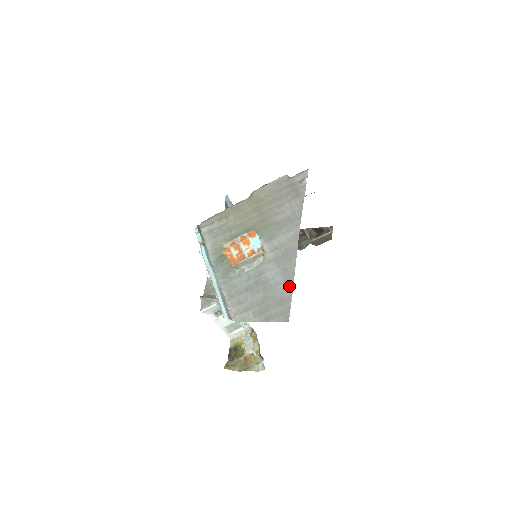
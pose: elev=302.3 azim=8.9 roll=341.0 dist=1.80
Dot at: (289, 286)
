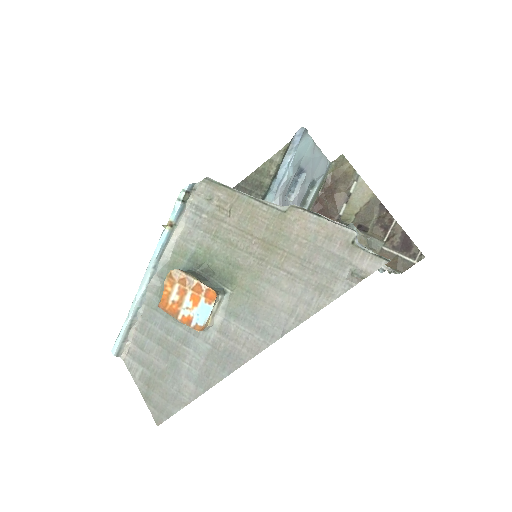
Dot at: (193, 393)
